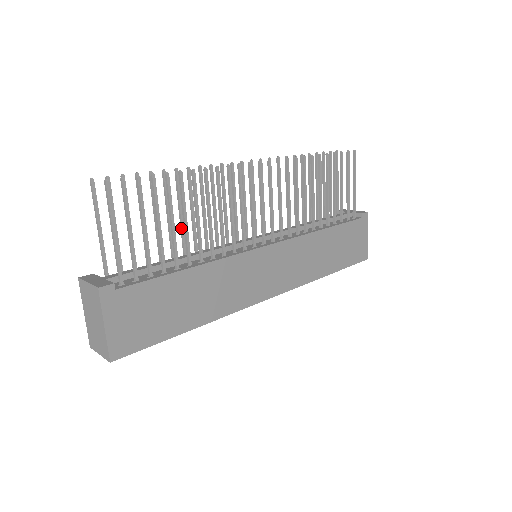
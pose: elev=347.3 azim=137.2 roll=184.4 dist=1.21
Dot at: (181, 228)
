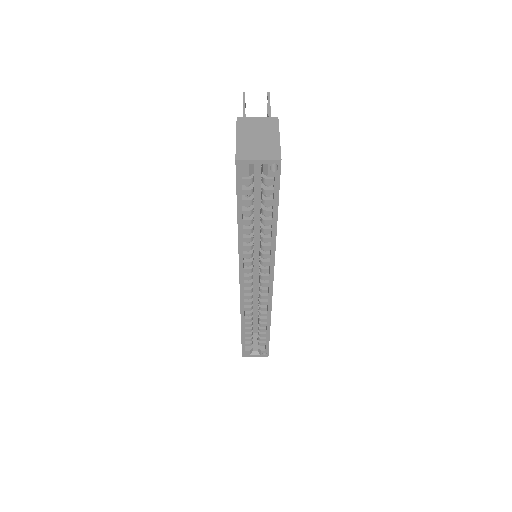
Dot at: occluded
